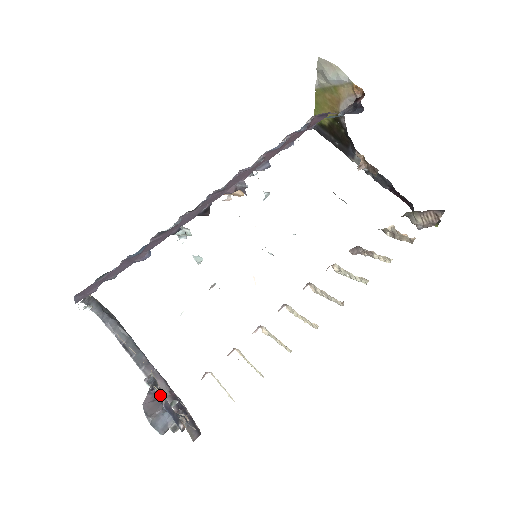
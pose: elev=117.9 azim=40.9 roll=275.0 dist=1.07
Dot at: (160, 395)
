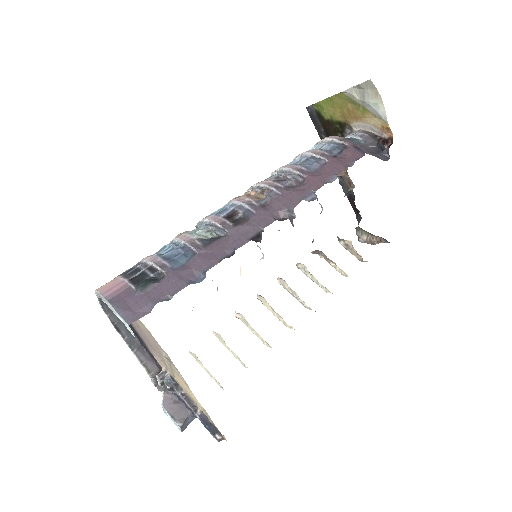
Dot at: (189, 403)
